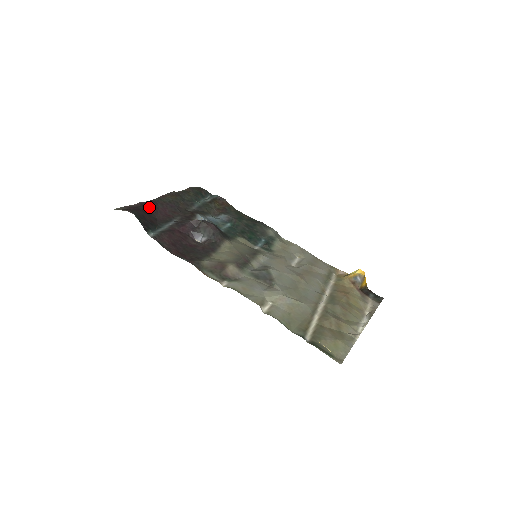
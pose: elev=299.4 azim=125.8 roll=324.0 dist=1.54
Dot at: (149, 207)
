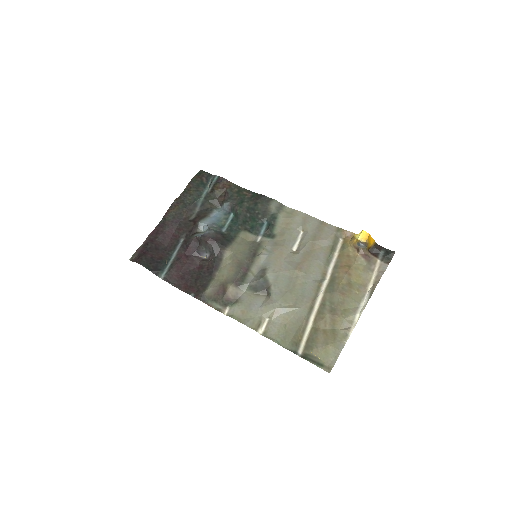
Dot at: (156, 238)
